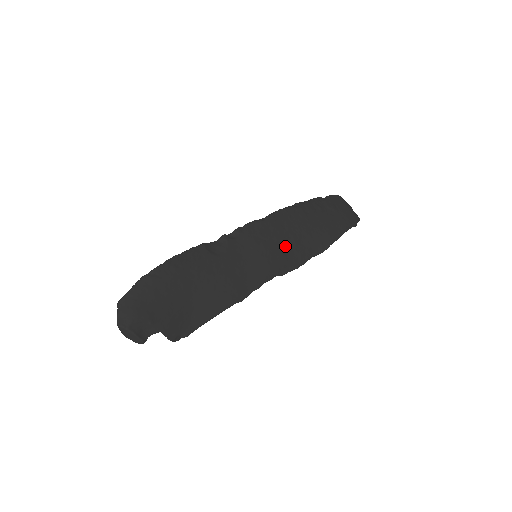
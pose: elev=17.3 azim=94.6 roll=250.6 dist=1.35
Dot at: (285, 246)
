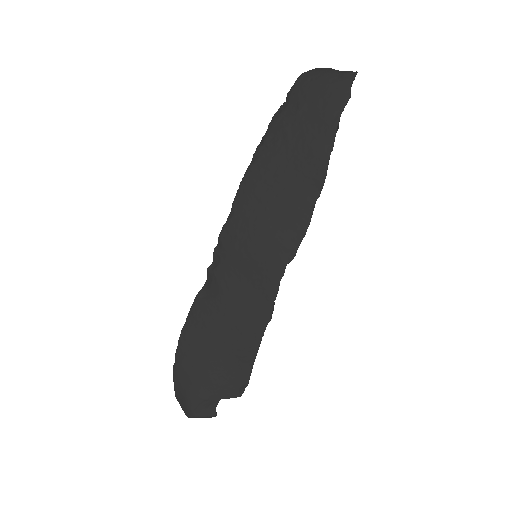
Dot at: (272, 223)
